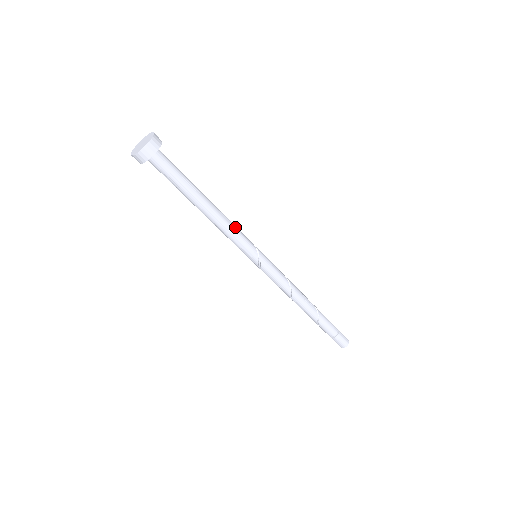
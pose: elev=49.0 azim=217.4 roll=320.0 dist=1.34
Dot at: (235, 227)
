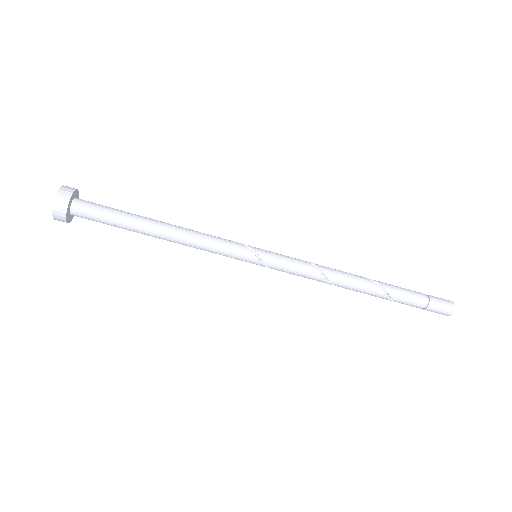
Dot at: (208, 236)
